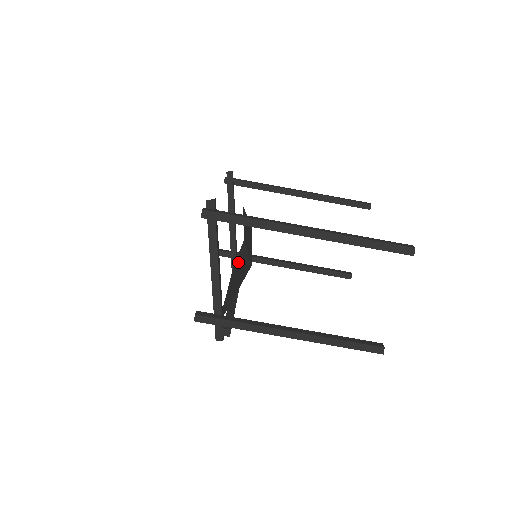
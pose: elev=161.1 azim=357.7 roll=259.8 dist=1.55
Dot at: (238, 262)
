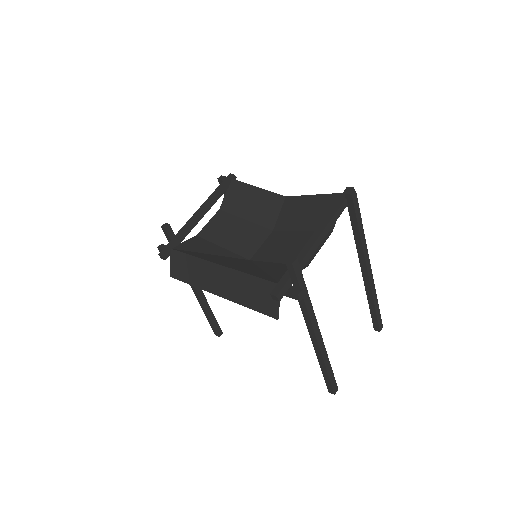
Dot at: (191, 249)
